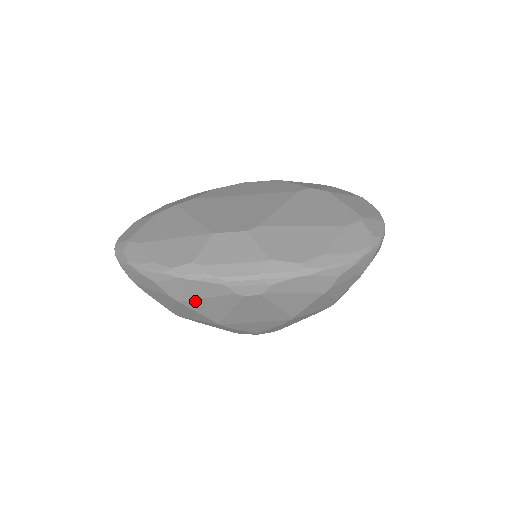
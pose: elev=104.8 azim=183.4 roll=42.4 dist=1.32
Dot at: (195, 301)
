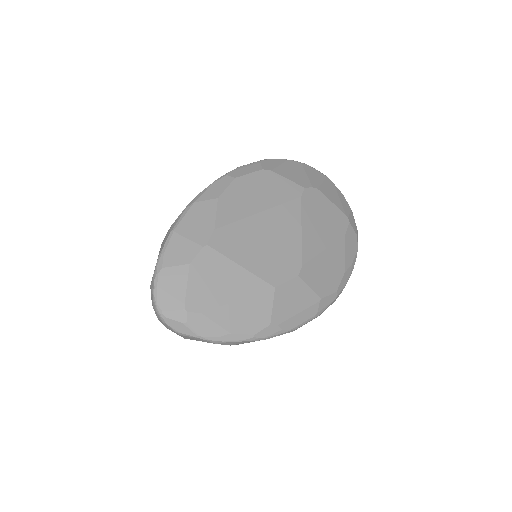
Dot at: occluded
